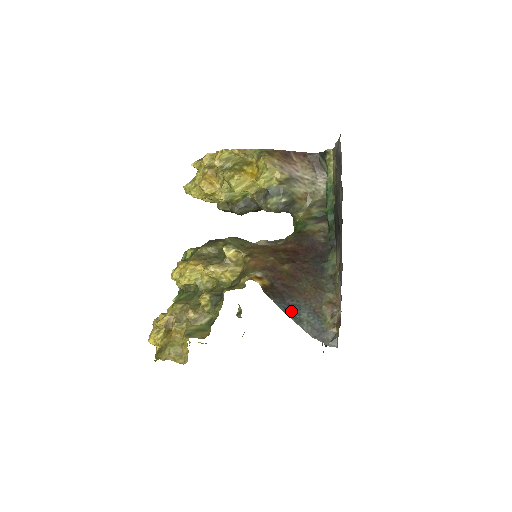
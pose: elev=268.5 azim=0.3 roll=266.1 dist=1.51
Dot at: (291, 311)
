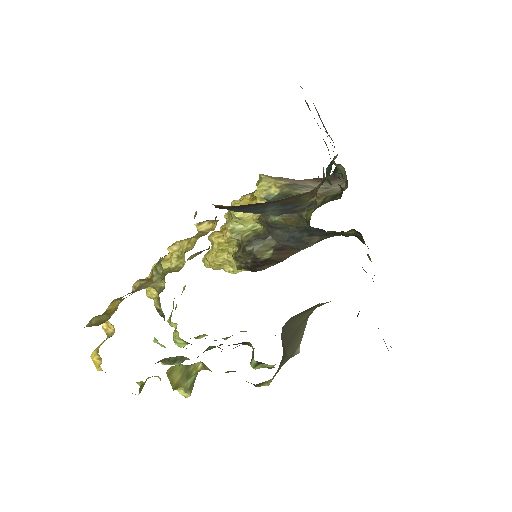
Dot at: (251, 210)
